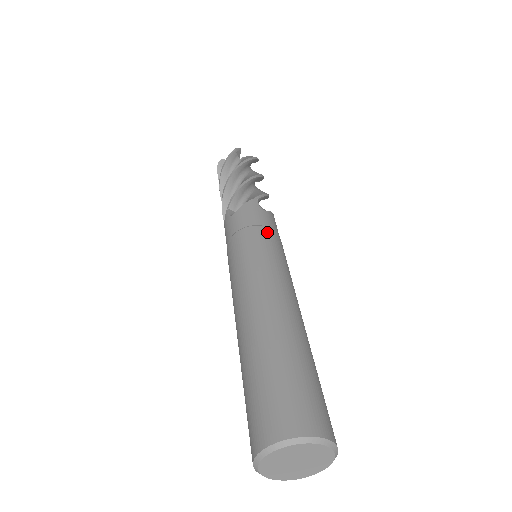
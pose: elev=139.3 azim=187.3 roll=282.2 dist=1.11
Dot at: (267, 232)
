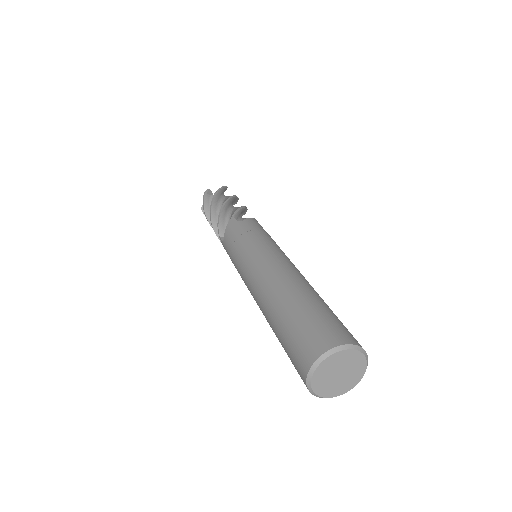
Dot at: (249, 235)
